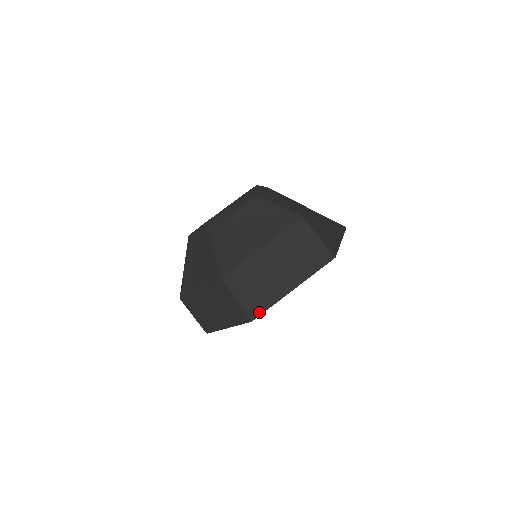
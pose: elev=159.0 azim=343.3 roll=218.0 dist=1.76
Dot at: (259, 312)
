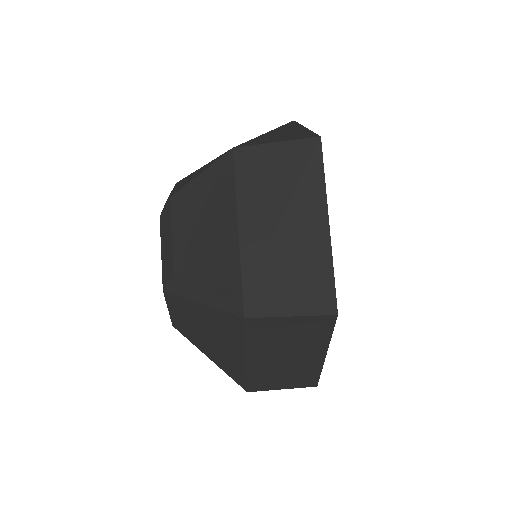
Dot at: (330, 295)
